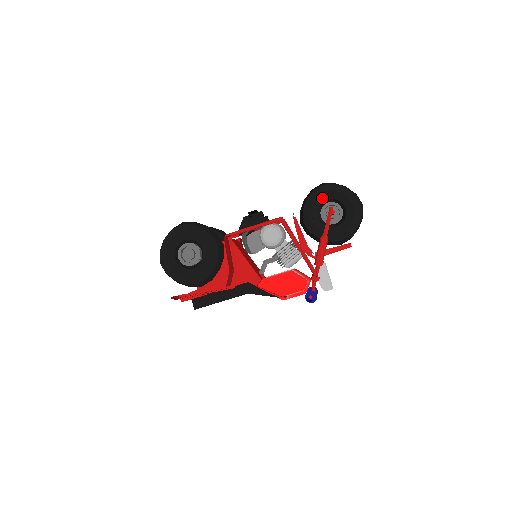
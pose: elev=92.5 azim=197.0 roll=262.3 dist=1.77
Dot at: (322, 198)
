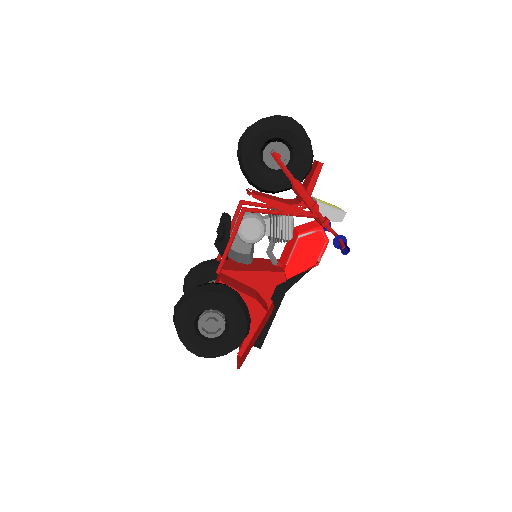
Dot at: (255, 153)
